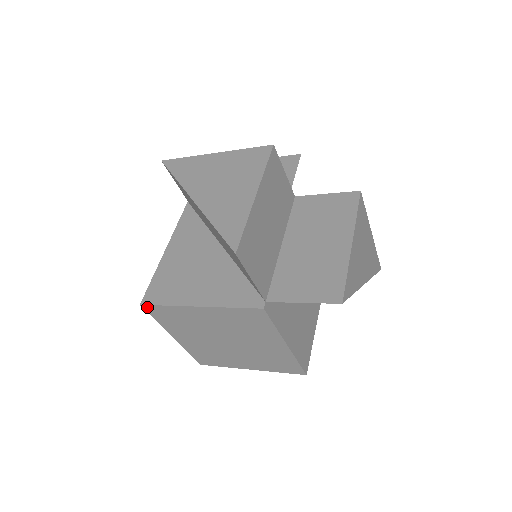
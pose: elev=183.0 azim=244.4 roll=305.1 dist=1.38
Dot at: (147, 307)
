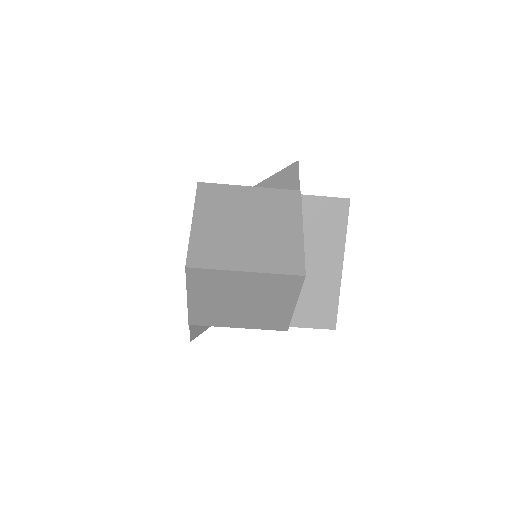
Dot at: (202, 185)
